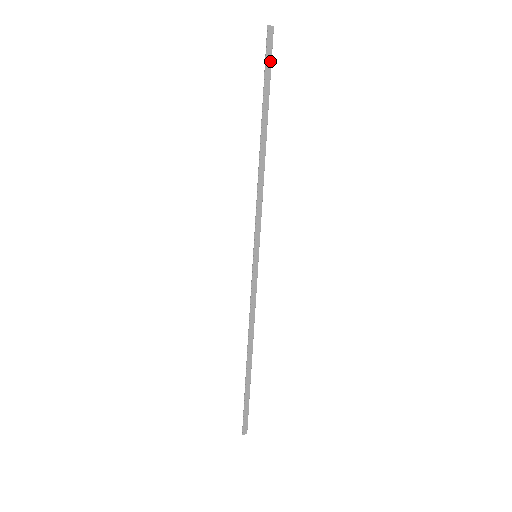
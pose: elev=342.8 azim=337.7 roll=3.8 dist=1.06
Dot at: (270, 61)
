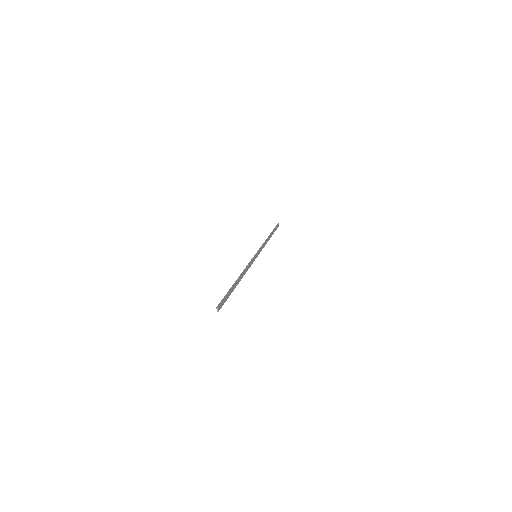
Dot at: (276, 229)
